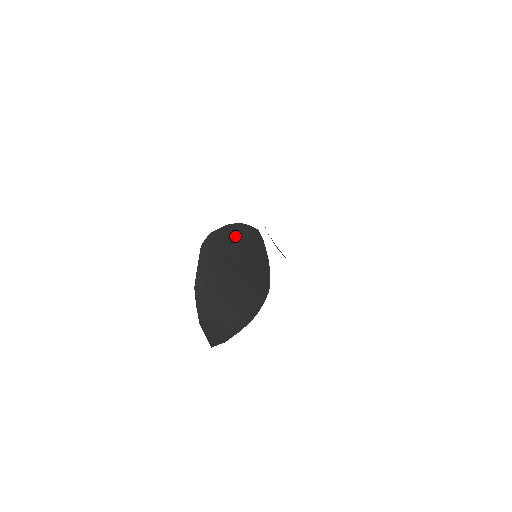
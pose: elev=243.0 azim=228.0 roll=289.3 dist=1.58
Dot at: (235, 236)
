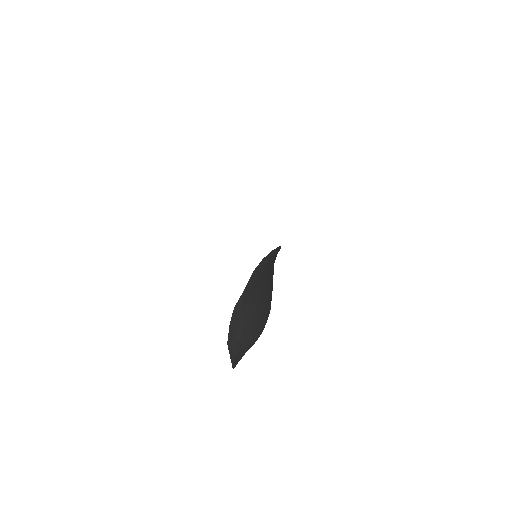
Dot at: (272, 259)
